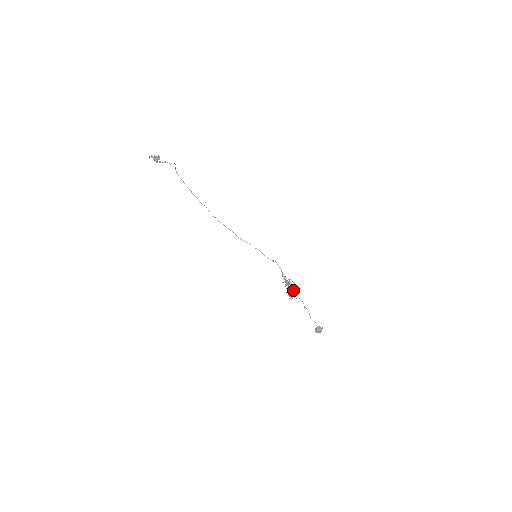
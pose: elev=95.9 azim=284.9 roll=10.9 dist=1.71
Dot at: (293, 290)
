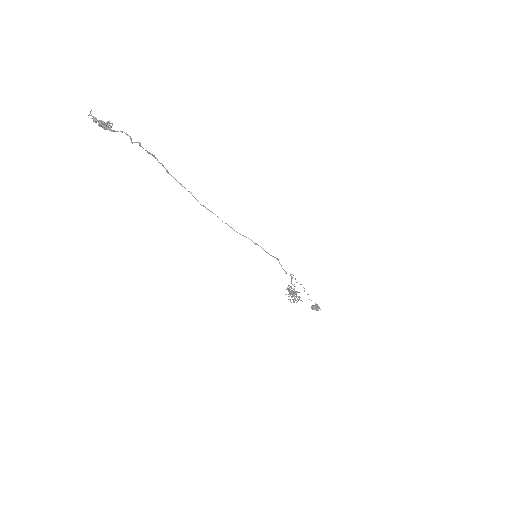
Dot at: occluded
